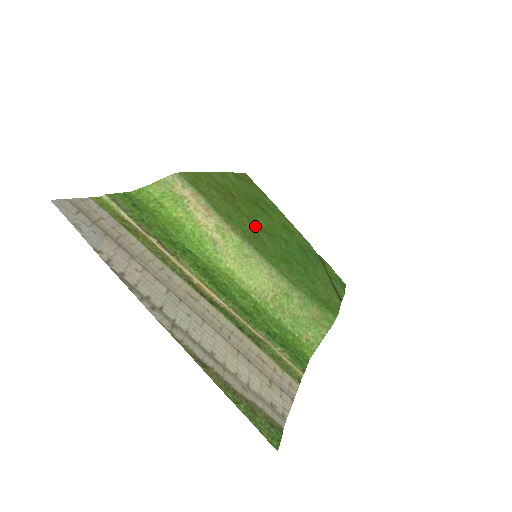
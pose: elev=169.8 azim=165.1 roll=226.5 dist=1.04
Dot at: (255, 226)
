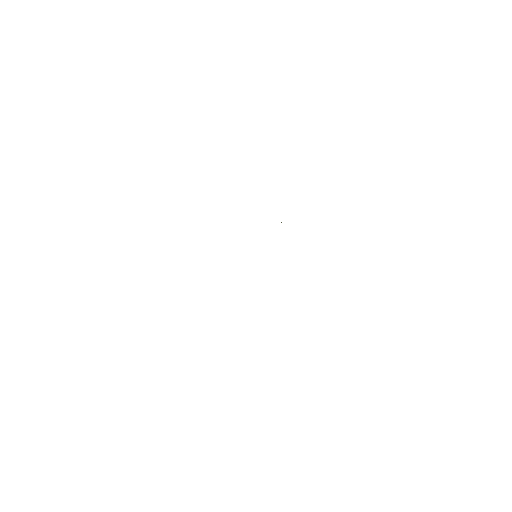
Dot at: occluded
